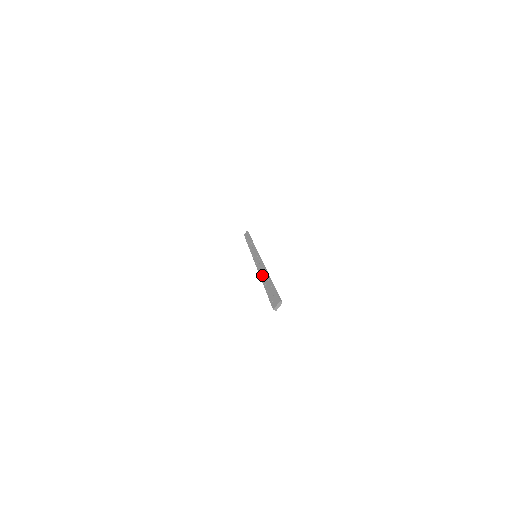
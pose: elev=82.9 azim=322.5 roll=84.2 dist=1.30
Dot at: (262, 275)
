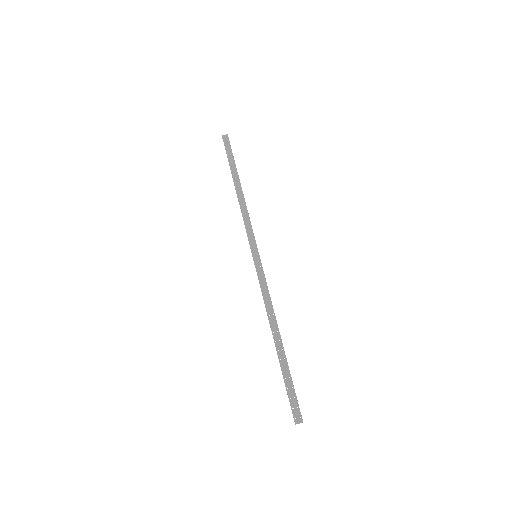
Dot at: (274, 331)
